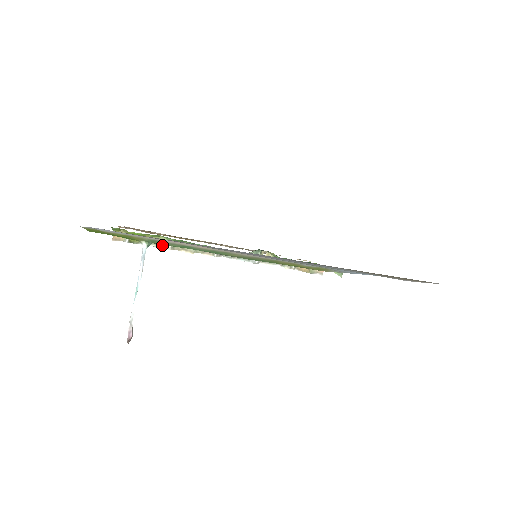
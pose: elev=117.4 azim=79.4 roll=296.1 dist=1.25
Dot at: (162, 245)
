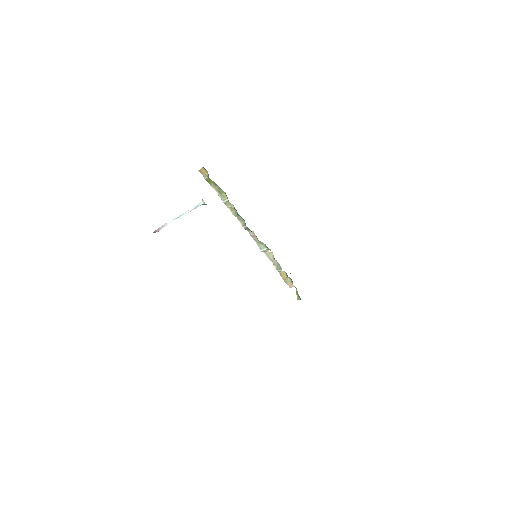
Dot at: (221, 196)
